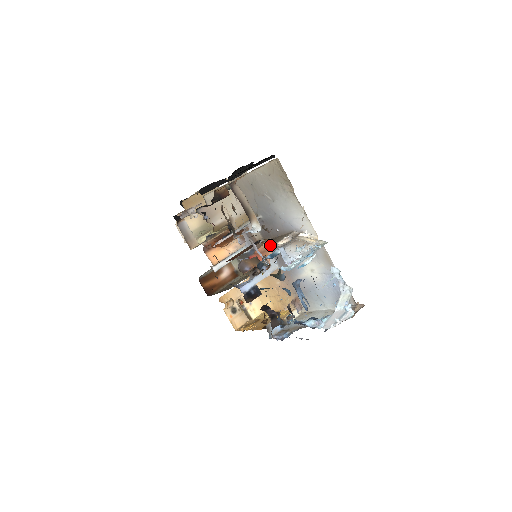
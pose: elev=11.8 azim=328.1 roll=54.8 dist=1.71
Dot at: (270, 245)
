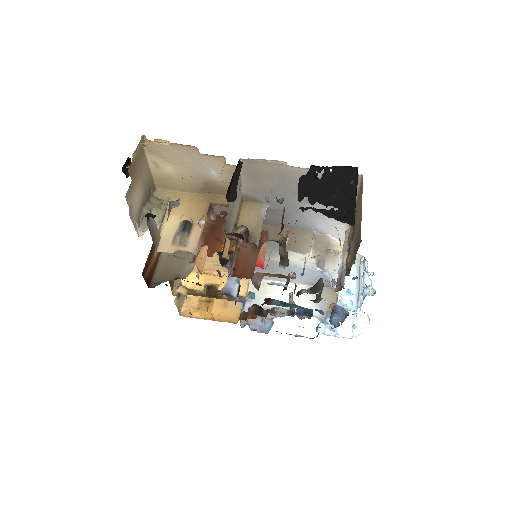
Dot at: occluded
